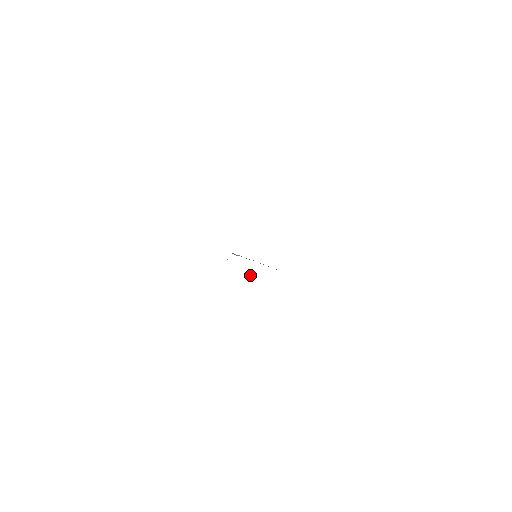
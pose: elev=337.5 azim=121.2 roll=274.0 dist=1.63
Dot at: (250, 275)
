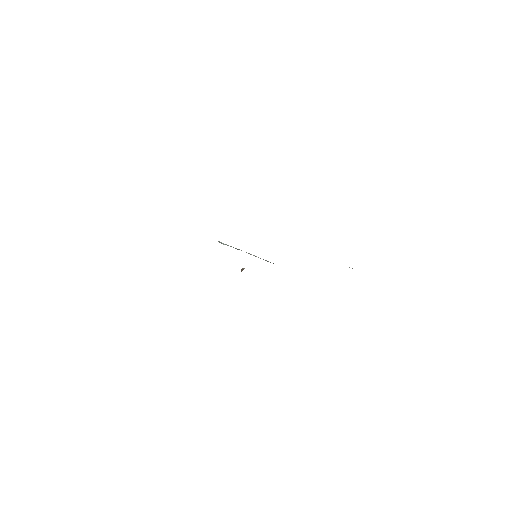
Dot at: (243, 268)
